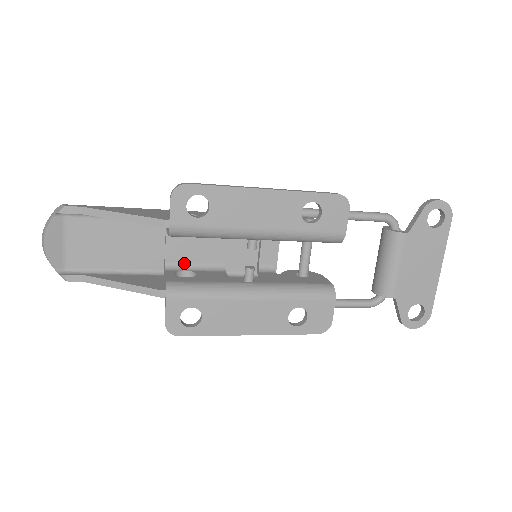
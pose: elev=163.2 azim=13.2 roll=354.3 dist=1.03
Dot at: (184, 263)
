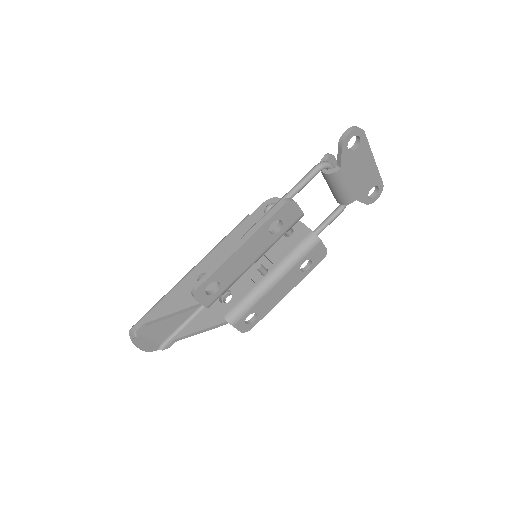
Dot at: occluded
